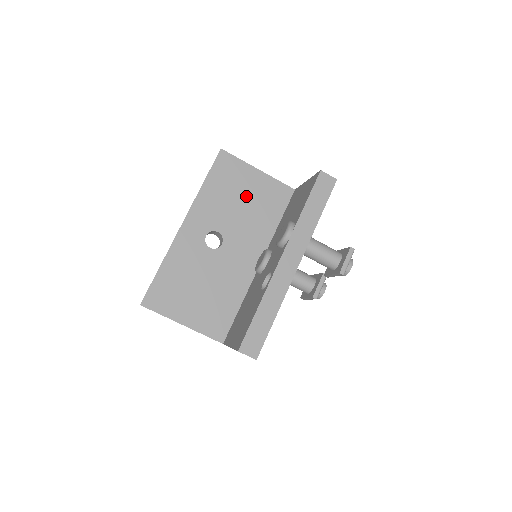
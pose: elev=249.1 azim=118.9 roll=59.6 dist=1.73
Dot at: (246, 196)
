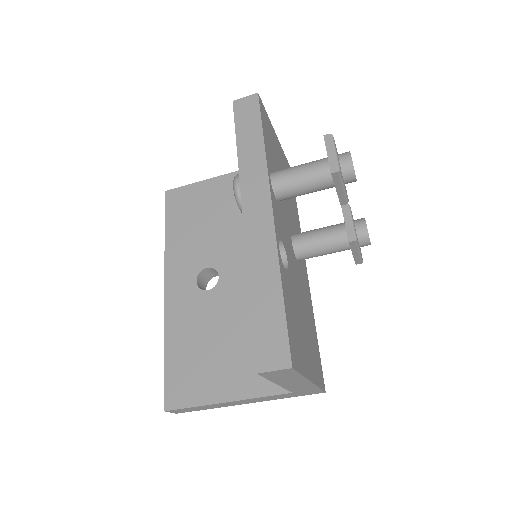
Dot at: (216, 211)
